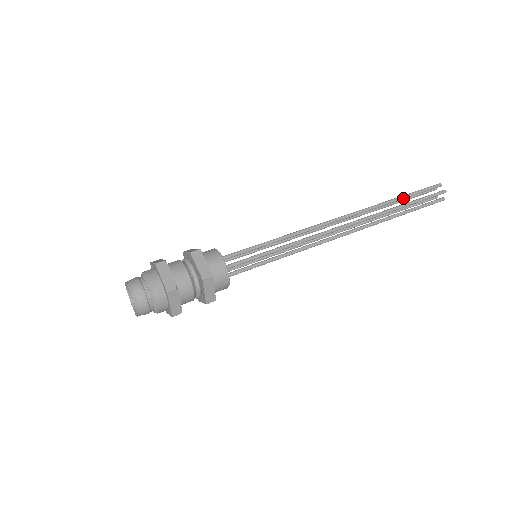
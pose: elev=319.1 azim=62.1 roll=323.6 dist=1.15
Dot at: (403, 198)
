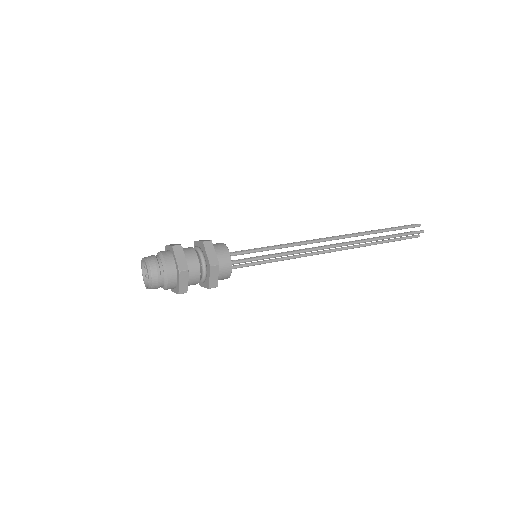
Dot at: occluded
